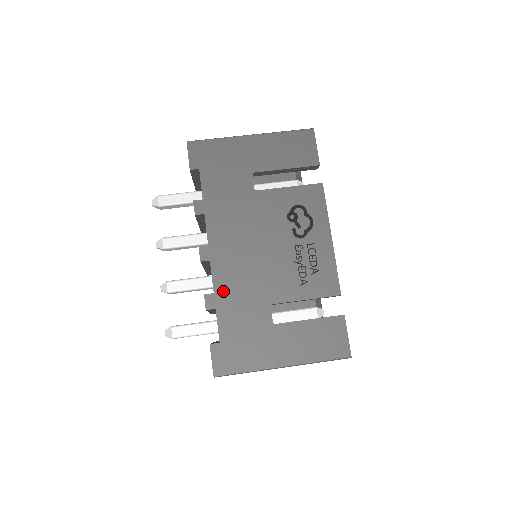
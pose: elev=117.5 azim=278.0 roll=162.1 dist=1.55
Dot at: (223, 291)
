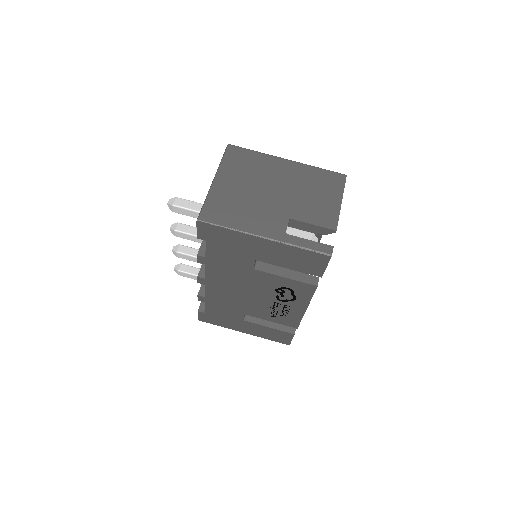
Dot at: (212, 299)
